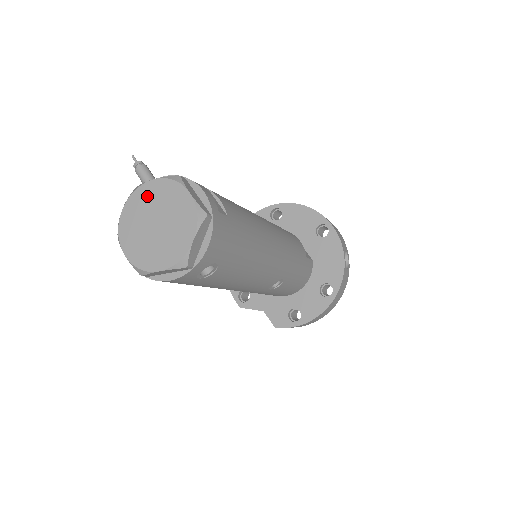
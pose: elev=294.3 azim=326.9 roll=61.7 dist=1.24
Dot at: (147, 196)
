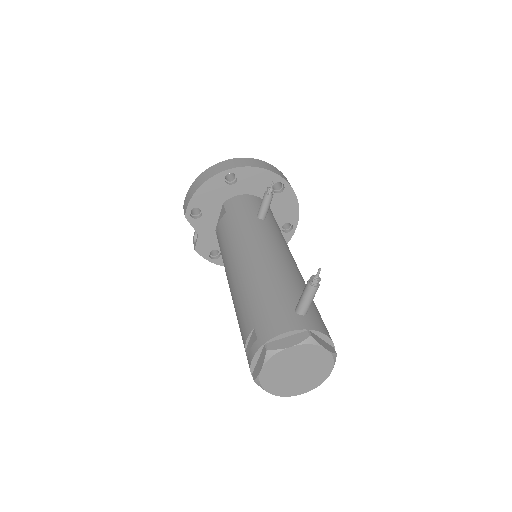
Dot at: (312, 354)
